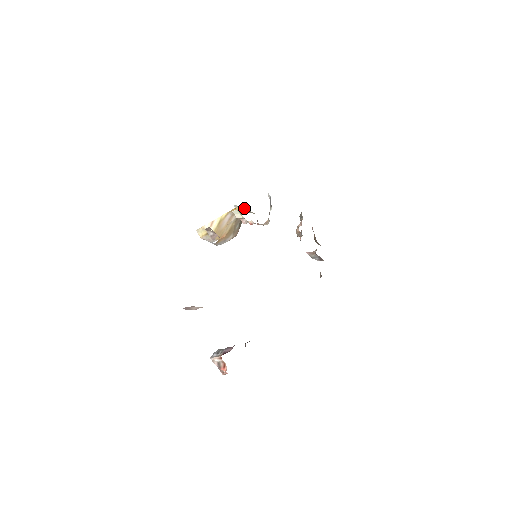
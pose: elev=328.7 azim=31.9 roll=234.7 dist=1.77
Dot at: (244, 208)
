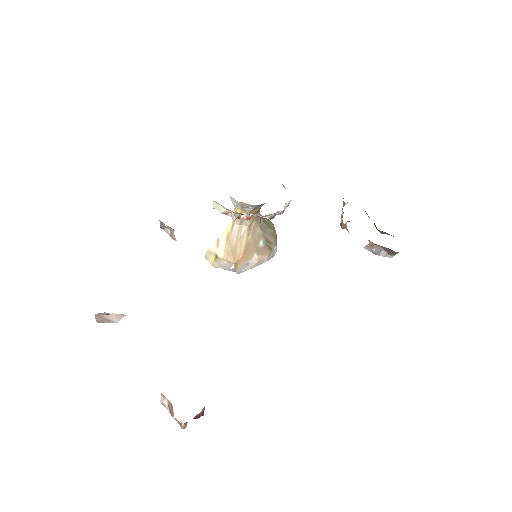
Dot at: (236, 202)
